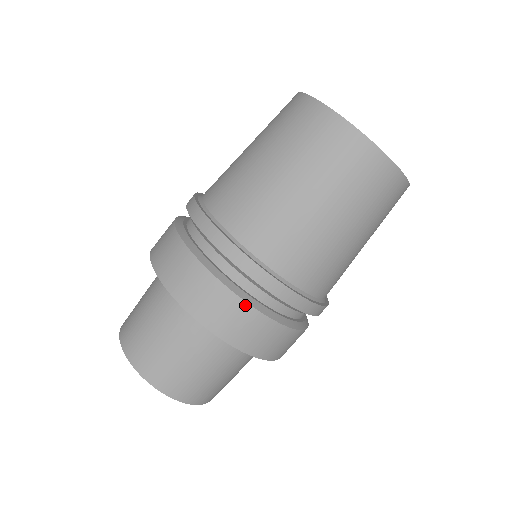
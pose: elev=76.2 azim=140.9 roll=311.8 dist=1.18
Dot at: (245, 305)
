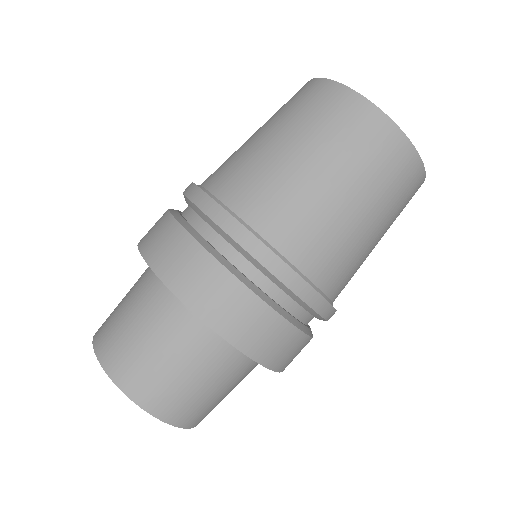
Dot at: (276, 316)
